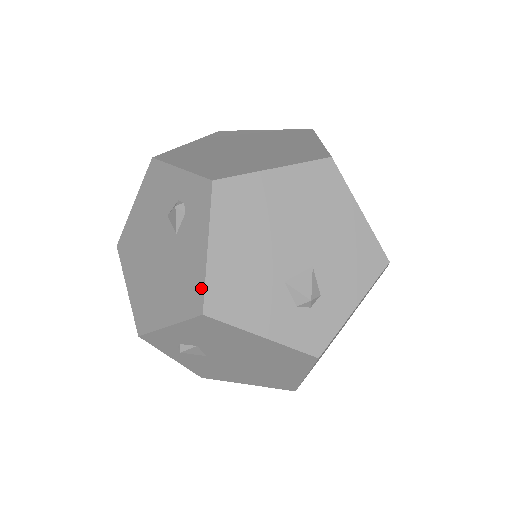
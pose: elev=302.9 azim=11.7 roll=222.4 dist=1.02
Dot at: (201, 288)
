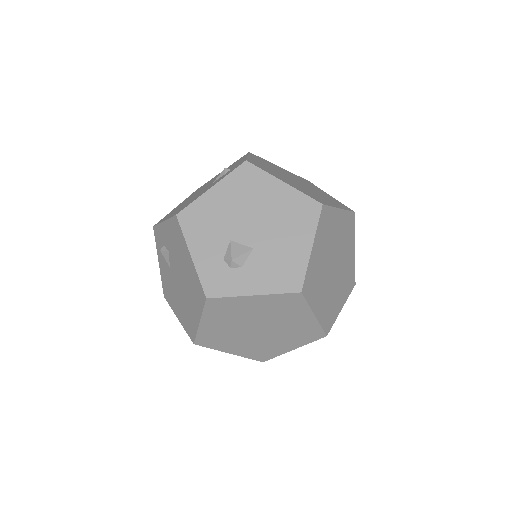
Dot at: (189, 204)
